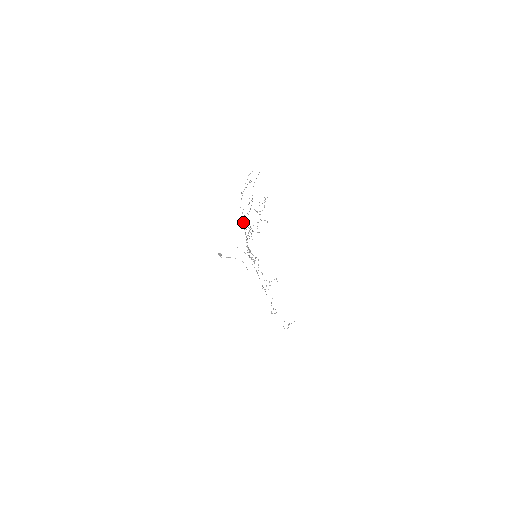
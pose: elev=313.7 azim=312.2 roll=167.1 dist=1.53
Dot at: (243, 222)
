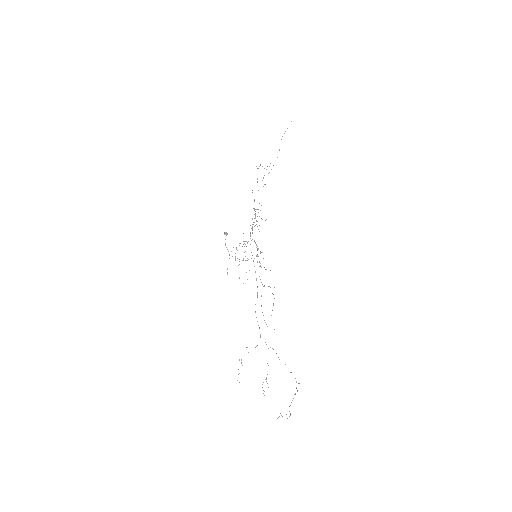
Dot at: occluded
